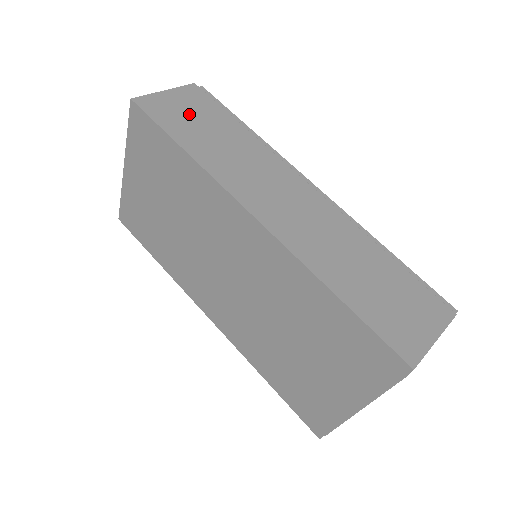
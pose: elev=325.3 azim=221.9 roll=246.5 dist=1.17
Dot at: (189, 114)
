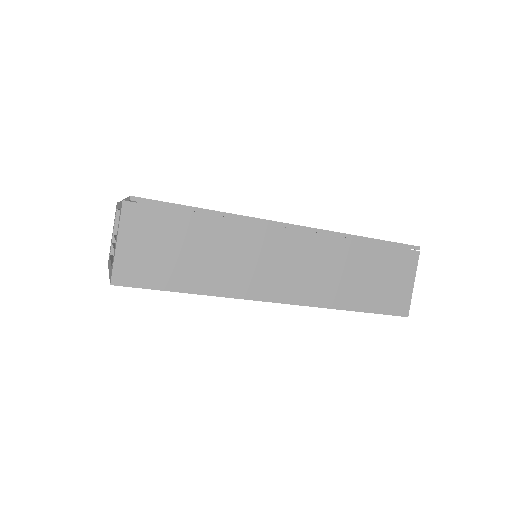
Dot at: (159, 250)
